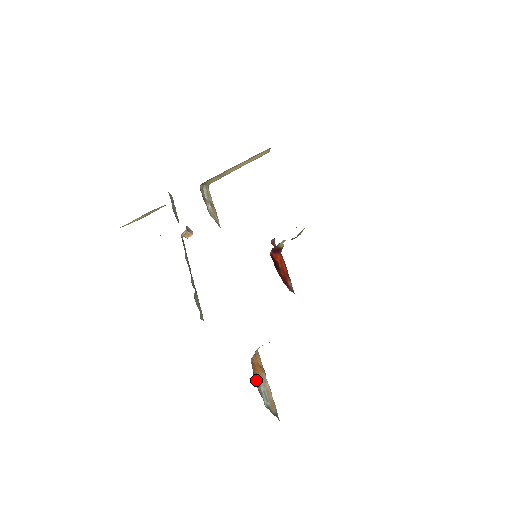
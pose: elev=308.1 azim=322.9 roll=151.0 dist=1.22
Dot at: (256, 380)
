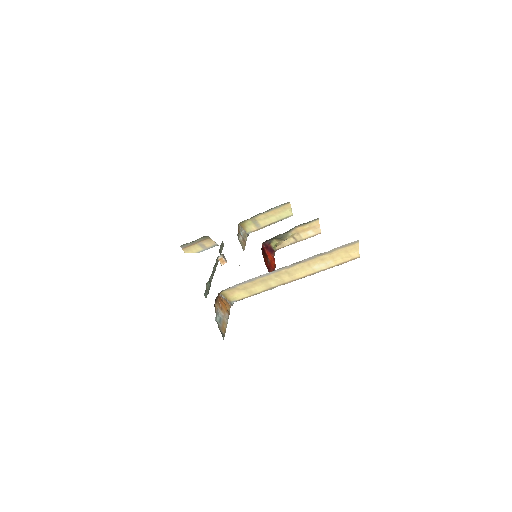
Dot at: (217, 303)
